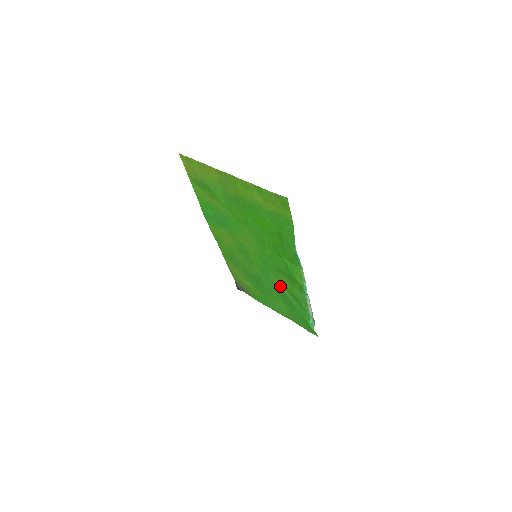
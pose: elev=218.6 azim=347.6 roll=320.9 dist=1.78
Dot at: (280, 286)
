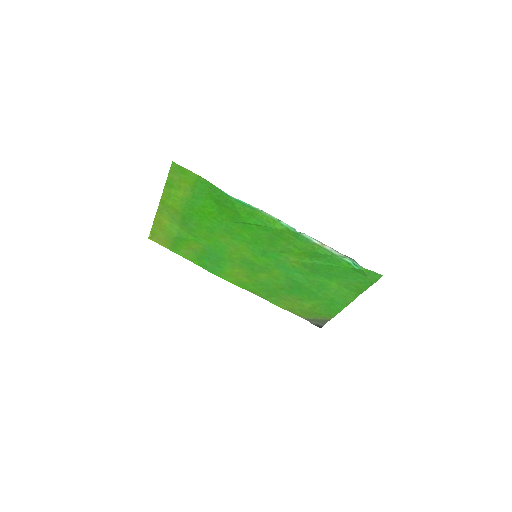
Dot at: (297, 261)
